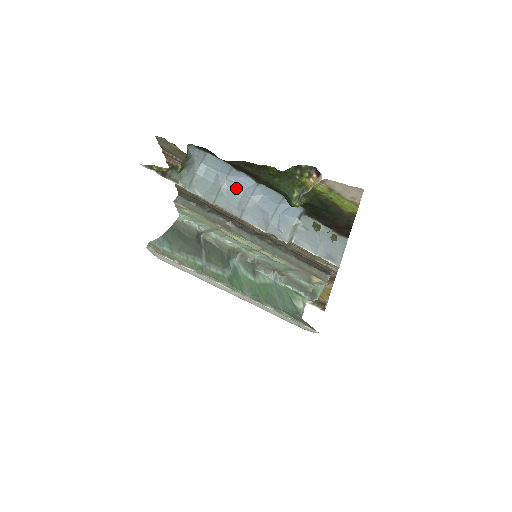
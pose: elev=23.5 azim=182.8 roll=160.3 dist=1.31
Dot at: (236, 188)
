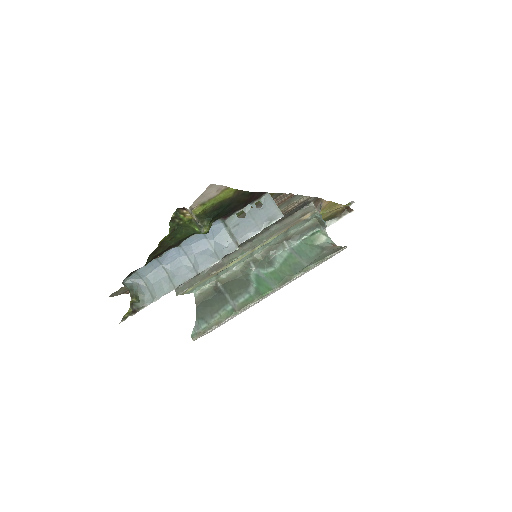
Dot at: (174, 263)
